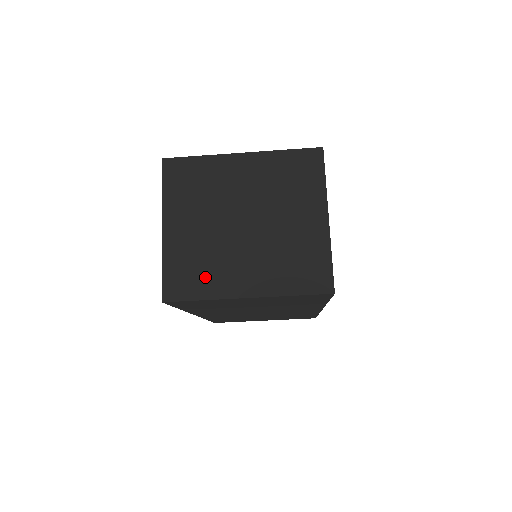
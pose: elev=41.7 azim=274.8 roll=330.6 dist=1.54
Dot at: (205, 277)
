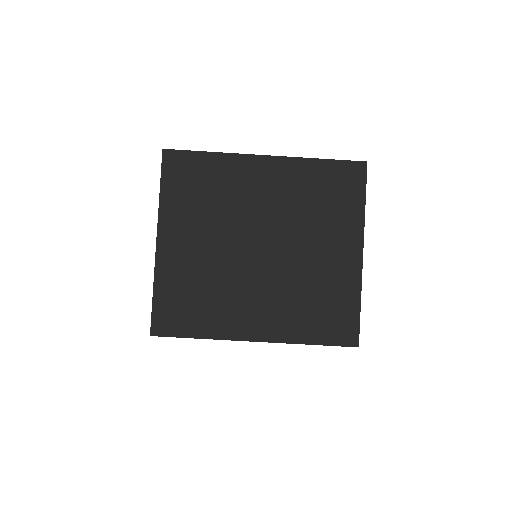
Dot at: (206, 310)
